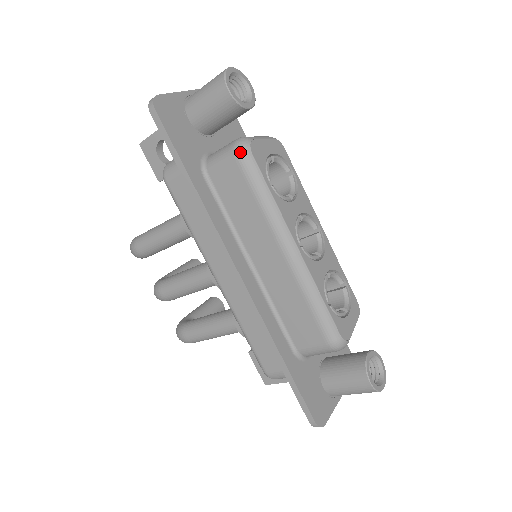
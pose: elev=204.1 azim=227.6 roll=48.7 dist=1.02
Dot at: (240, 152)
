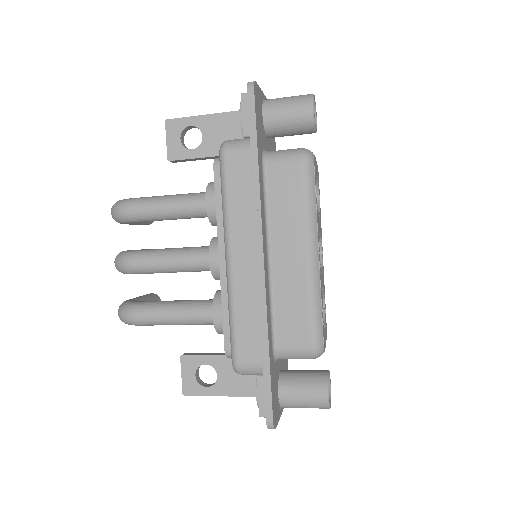
Dot at: (306, 158)
